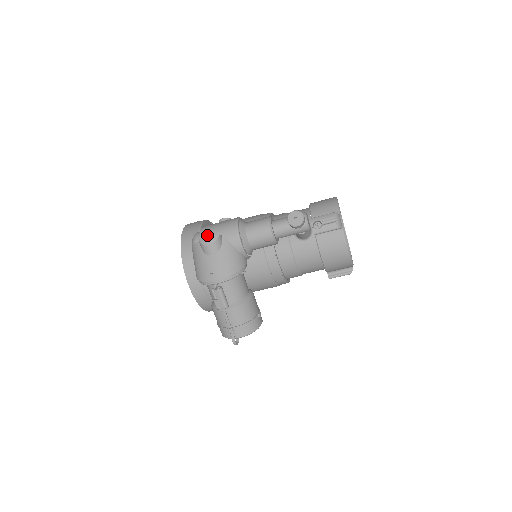
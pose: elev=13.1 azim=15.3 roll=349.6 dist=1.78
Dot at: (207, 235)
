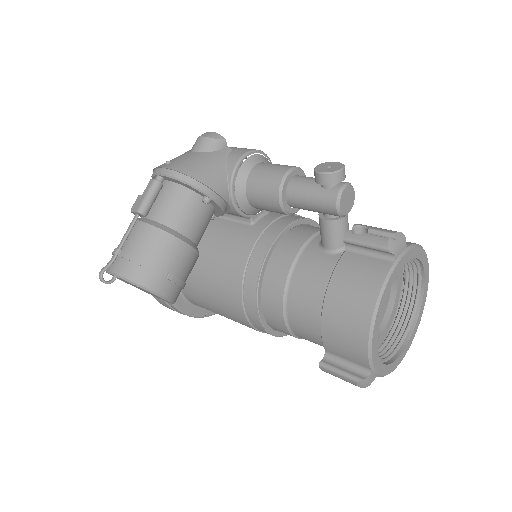
Dot at: occluded
